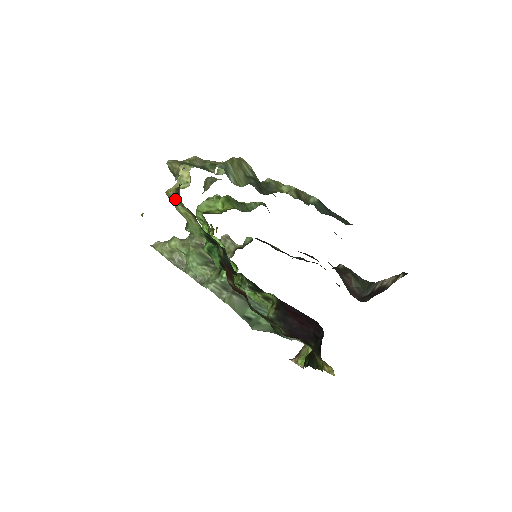
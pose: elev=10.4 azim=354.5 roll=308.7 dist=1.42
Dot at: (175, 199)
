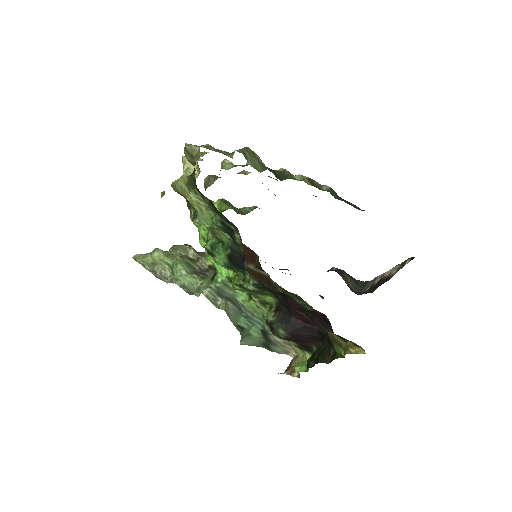
Dot at: (187, 186)
